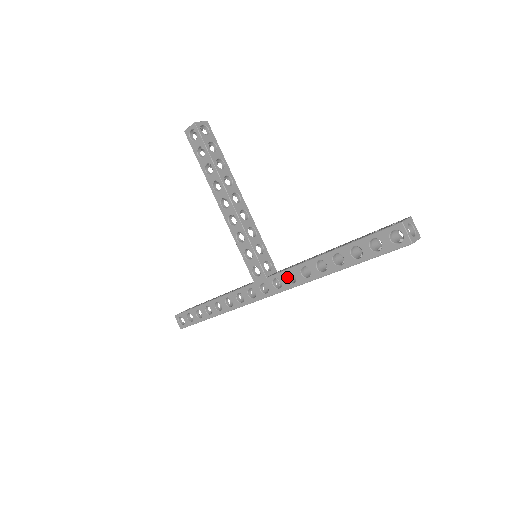
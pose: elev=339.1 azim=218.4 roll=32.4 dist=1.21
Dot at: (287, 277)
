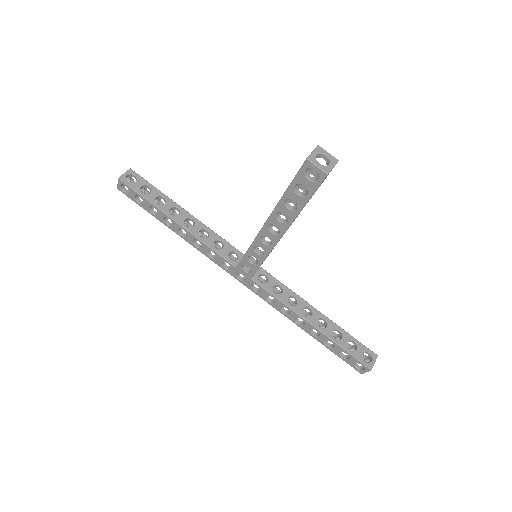
Dot at: (268, 294)
